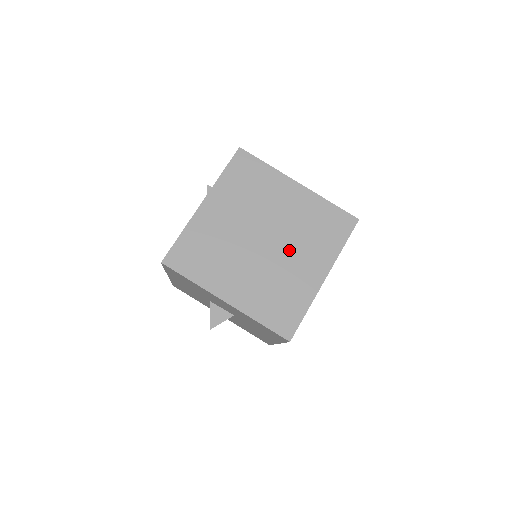
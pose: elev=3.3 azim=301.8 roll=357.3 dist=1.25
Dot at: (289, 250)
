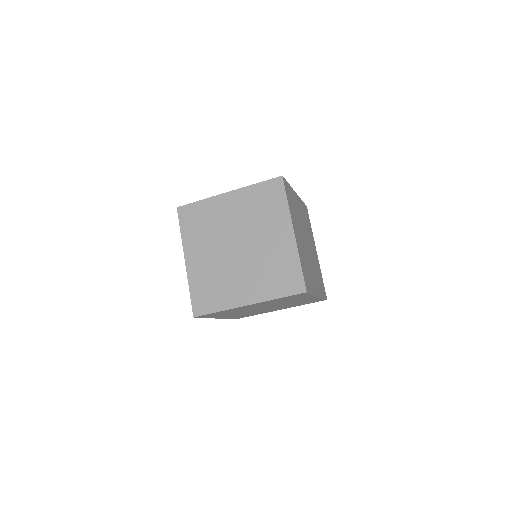
Dot at: (245, 267)
